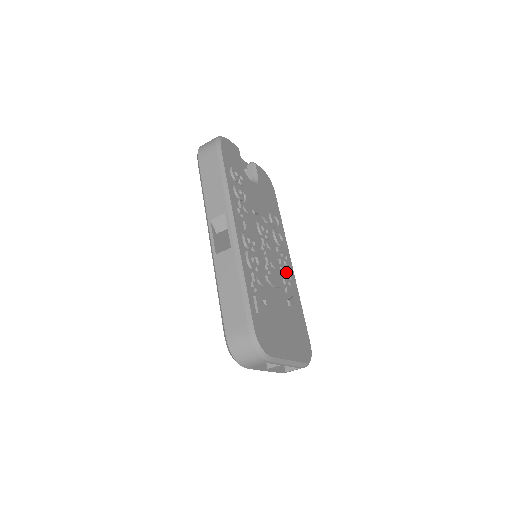
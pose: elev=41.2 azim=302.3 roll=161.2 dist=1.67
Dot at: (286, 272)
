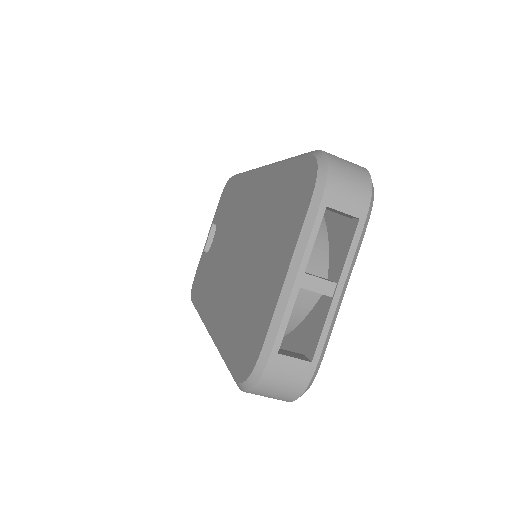
Dot at: occluded
